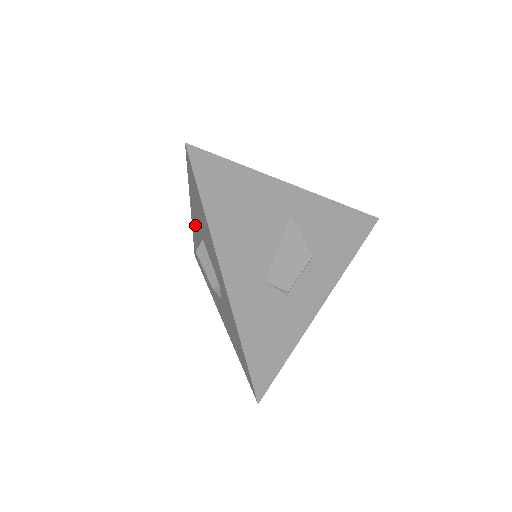
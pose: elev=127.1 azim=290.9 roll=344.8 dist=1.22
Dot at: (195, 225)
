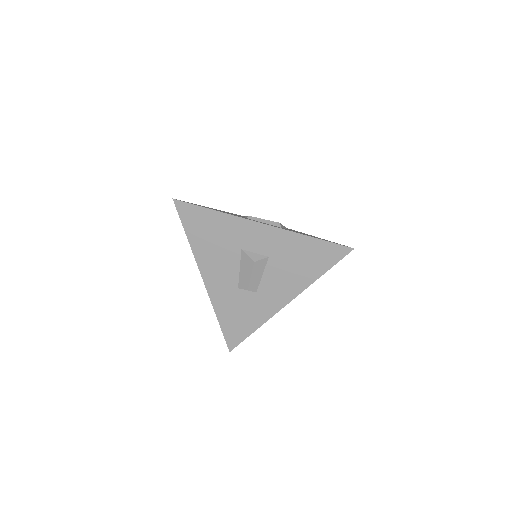
Dot at: occluded
